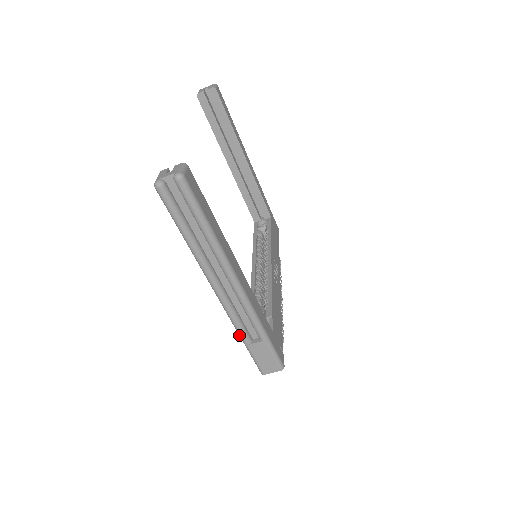
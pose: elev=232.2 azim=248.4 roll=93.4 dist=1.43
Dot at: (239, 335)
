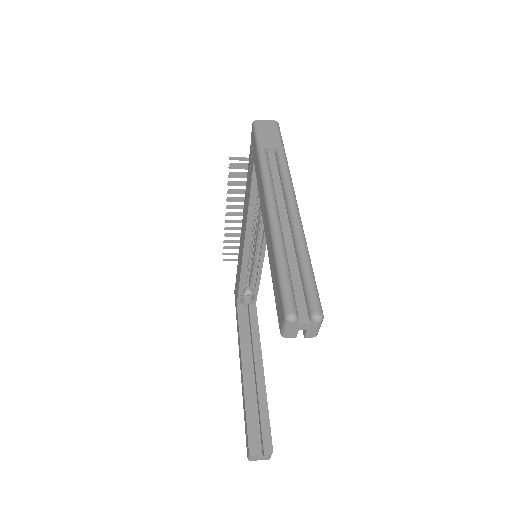
Dot at: (237, 328)
